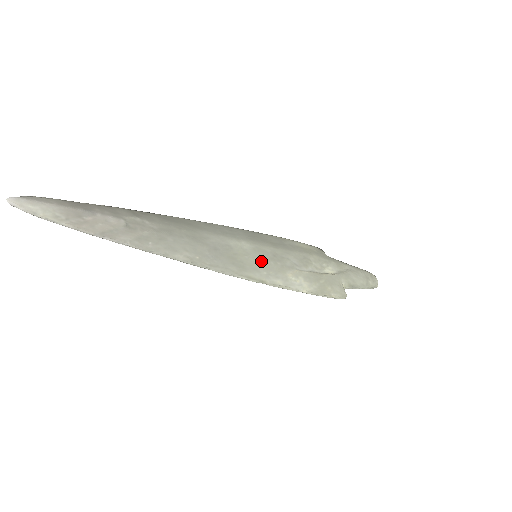
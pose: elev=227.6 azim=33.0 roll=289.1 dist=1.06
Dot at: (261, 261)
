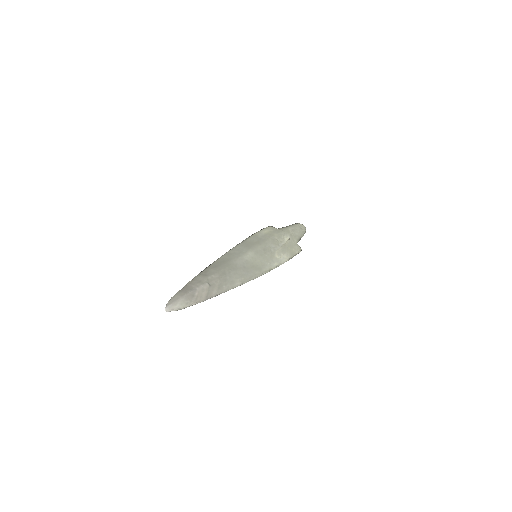
Dot at: (263, 258)
